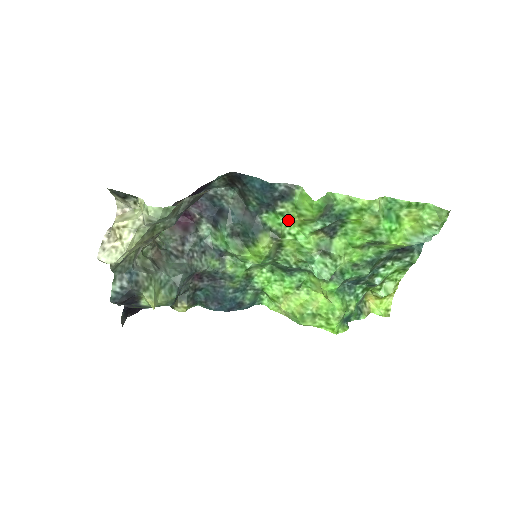
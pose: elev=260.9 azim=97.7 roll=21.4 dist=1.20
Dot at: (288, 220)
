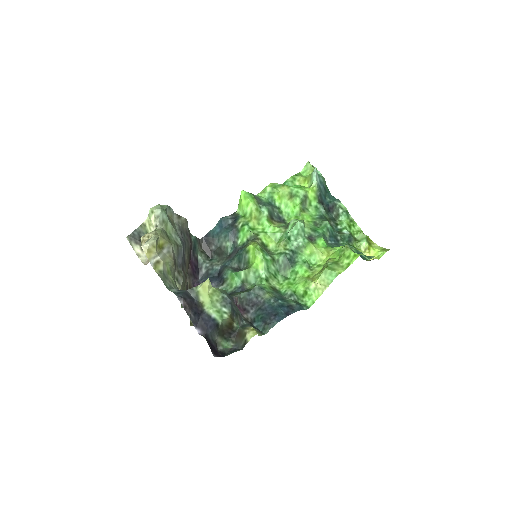
Dot at: (249, 225)
